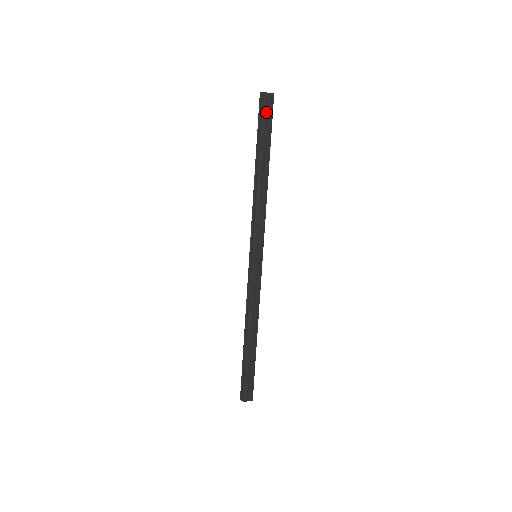
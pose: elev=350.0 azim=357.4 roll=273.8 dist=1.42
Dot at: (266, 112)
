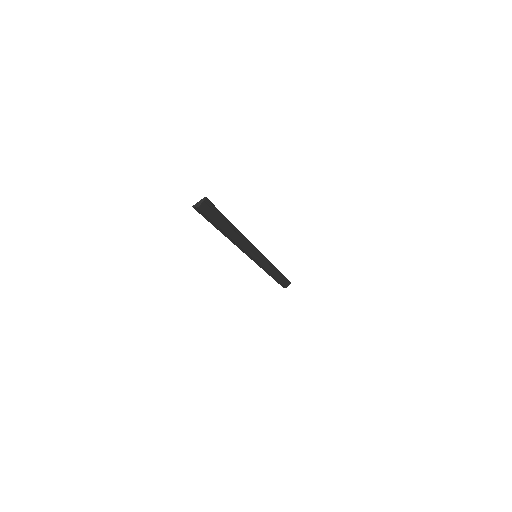
Dot at: (209, 212)
